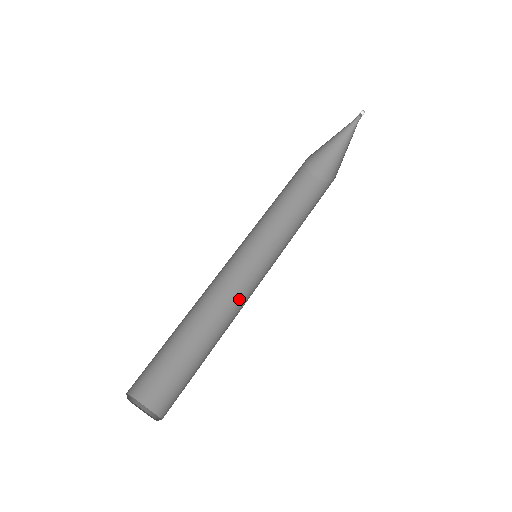
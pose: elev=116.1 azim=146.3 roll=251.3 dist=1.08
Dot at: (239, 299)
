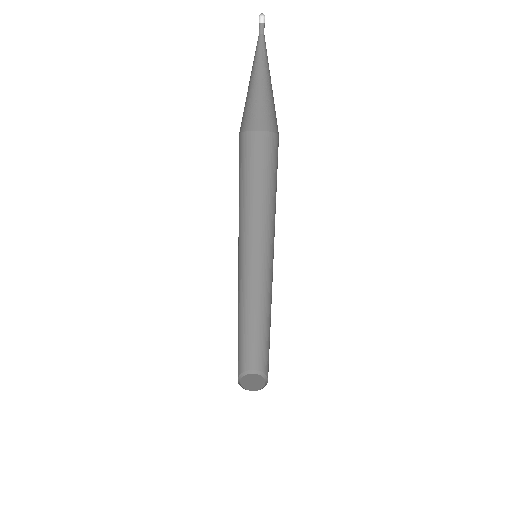
Dot at: (257, 282)
